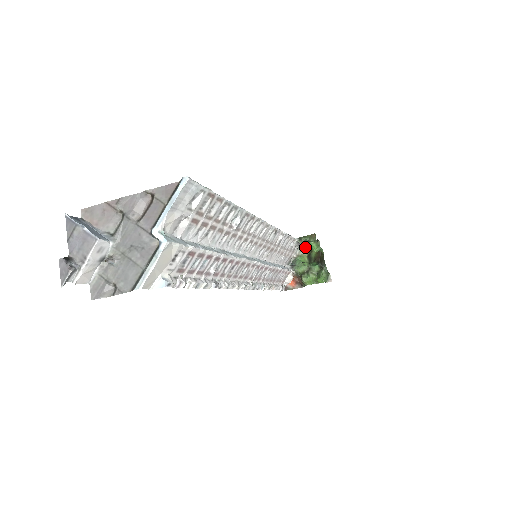
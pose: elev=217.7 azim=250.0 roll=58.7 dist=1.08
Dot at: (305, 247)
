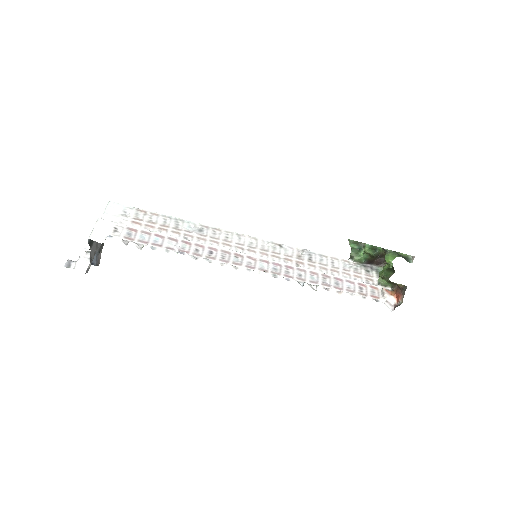
Dot at: occluded
